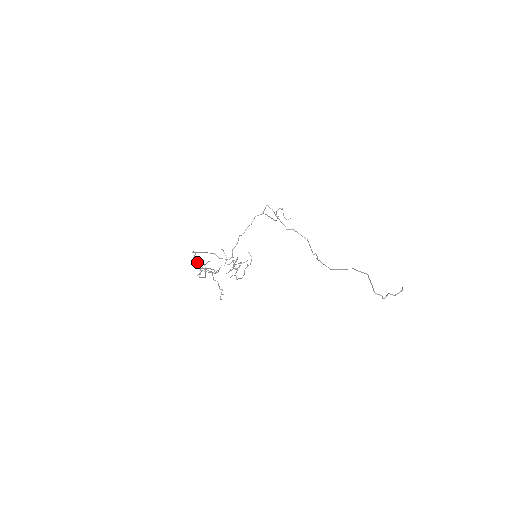
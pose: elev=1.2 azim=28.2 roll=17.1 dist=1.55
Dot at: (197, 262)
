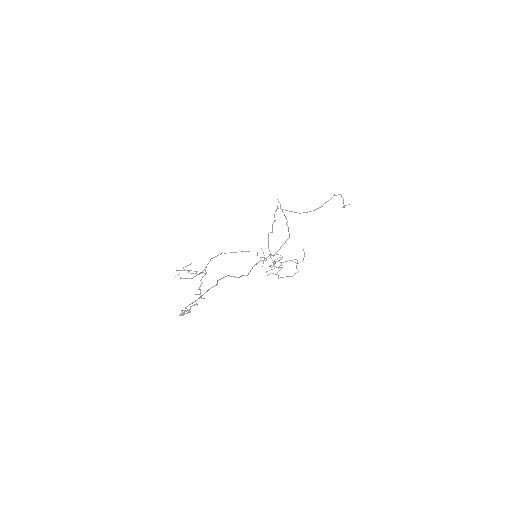
Dot at: (208, 263)
